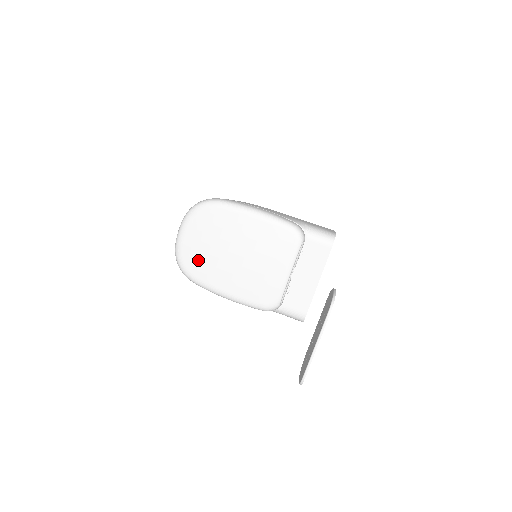
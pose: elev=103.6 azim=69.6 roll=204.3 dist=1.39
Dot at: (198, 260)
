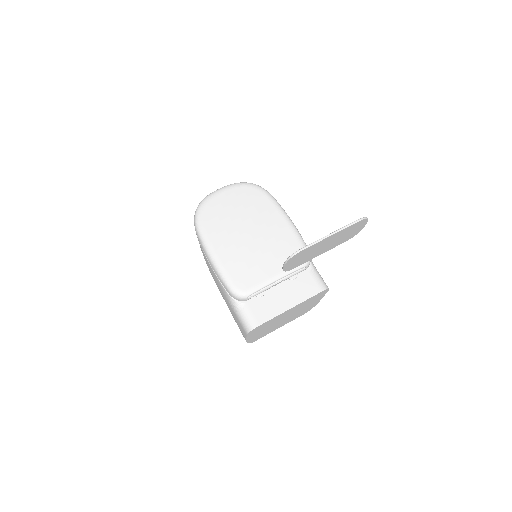
Dot at: (217, 215)
